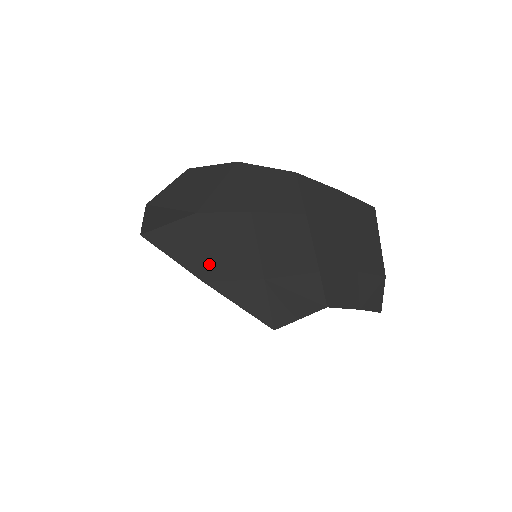
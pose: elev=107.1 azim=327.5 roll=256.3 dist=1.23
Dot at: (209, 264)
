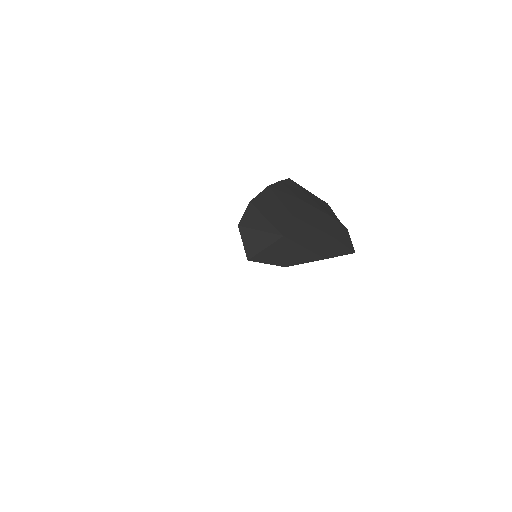
Dot at: (316, 251)
